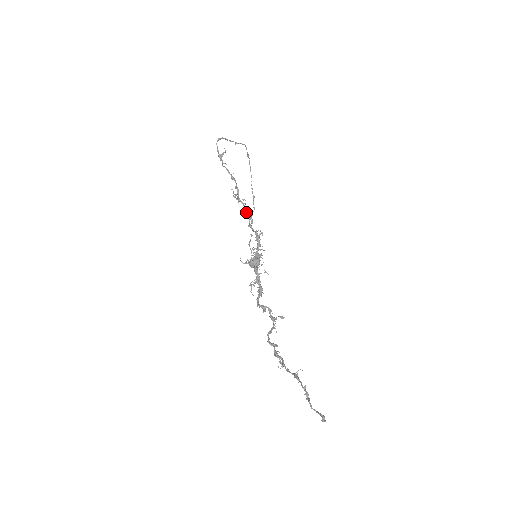
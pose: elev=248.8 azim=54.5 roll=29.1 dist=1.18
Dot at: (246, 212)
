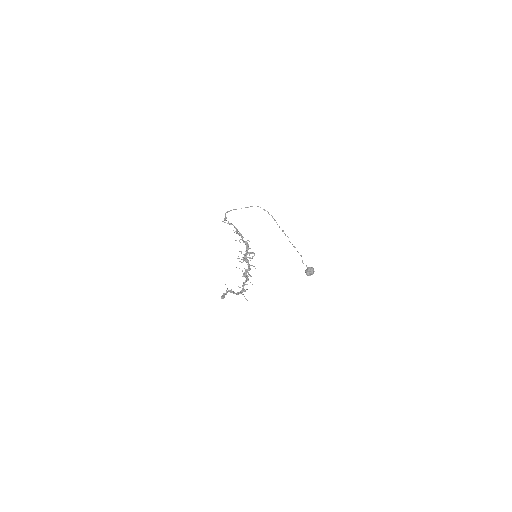
Dot at: occluded
